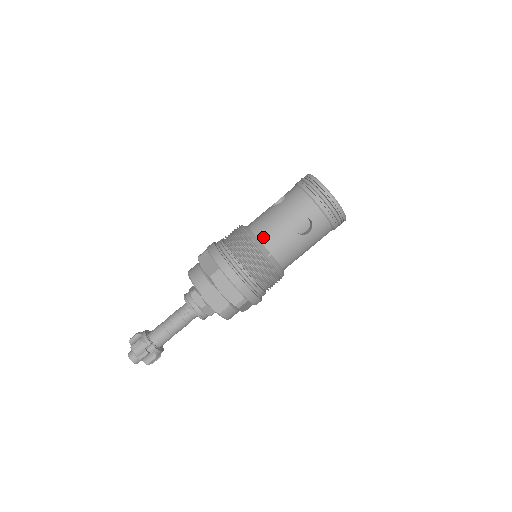
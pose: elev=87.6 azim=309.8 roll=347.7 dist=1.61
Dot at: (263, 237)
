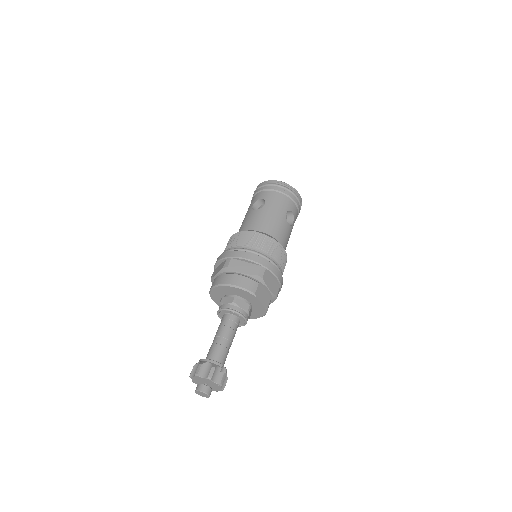
Dot at: (272, 233)
